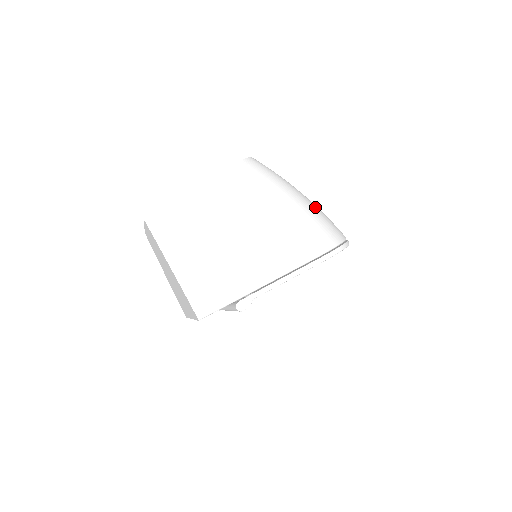
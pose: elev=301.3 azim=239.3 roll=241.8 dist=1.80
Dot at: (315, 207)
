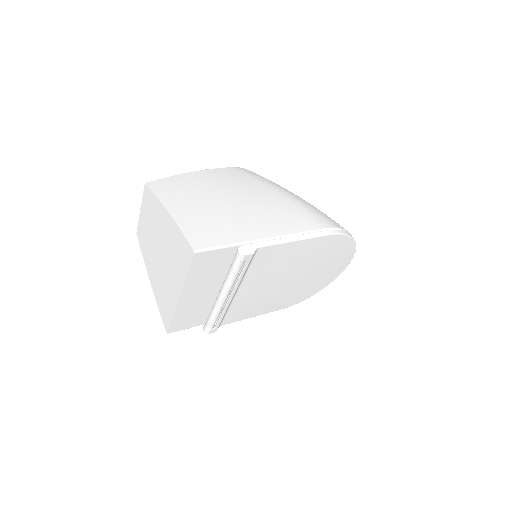
Dot at: occluded
